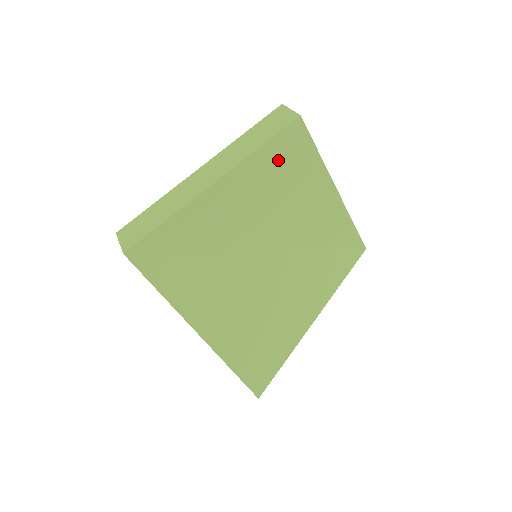
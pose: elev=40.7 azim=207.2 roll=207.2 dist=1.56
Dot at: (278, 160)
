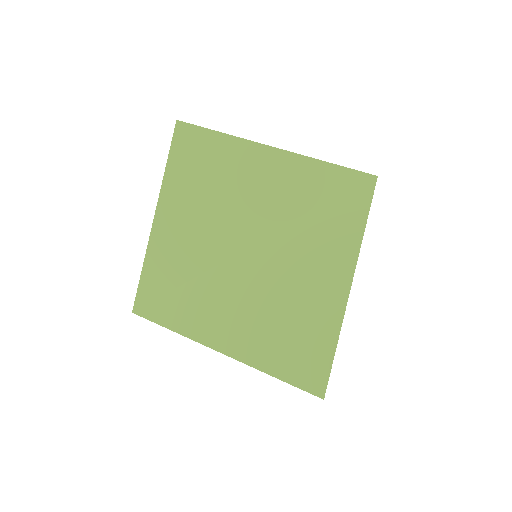
Dot at: (190, 165)
